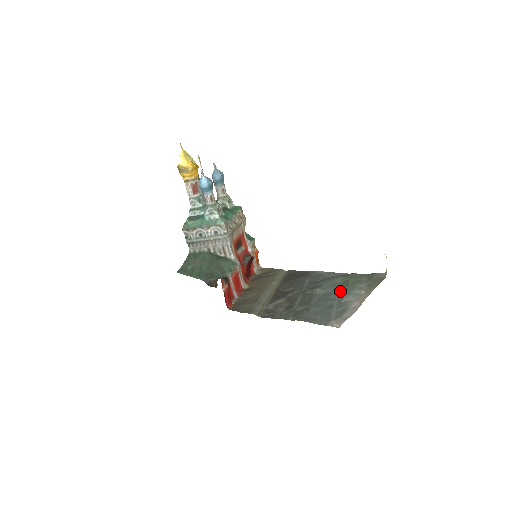
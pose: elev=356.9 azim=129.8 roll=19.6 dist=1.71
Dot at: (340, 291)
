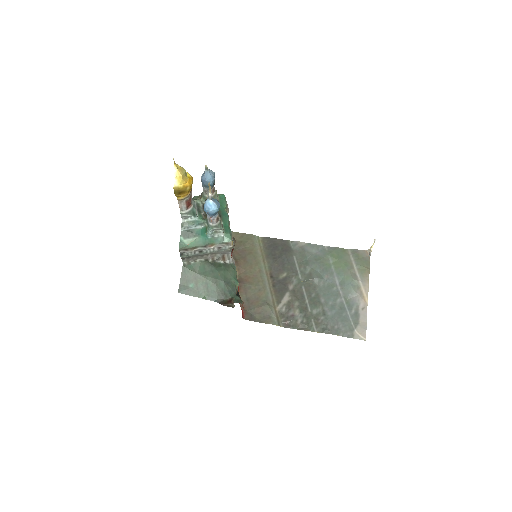
Dot at: (338, 281)
